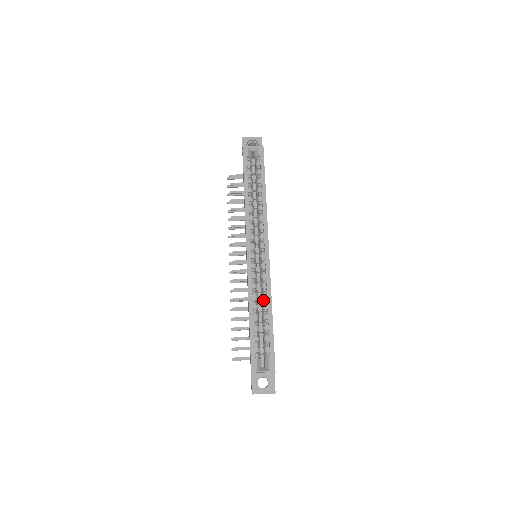
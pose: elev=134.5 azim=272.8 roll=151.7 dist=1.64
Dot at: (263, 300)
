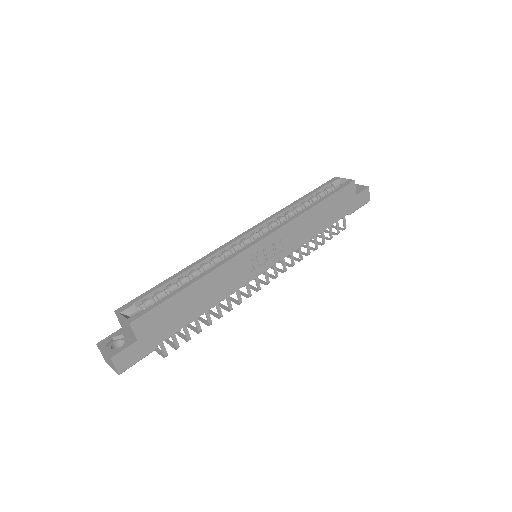
Dot at: occluded
